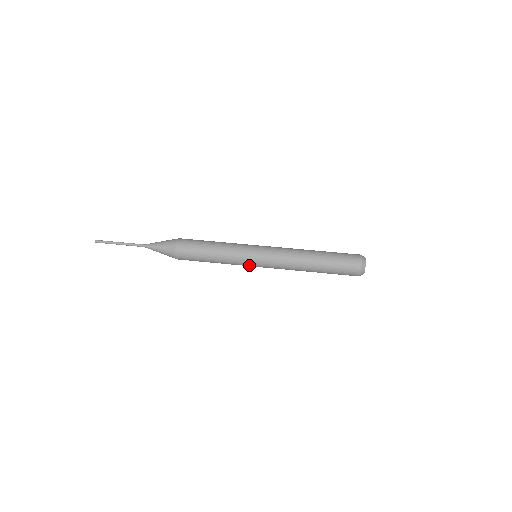
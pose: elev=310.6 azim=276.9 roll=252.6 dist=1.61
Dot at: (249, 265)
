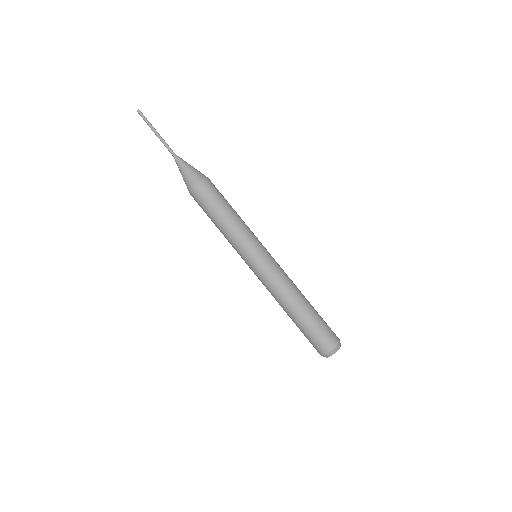
Dot at: (243, 258)
